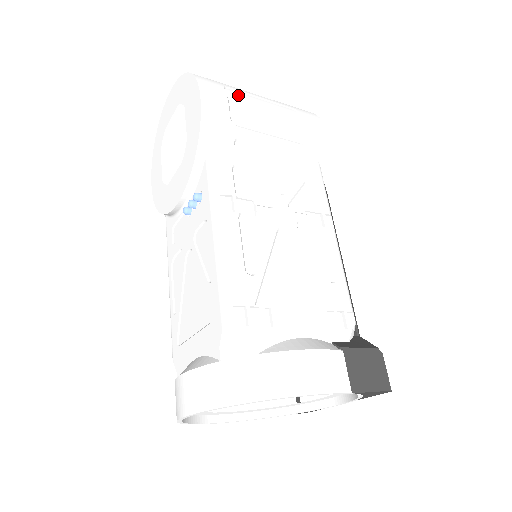
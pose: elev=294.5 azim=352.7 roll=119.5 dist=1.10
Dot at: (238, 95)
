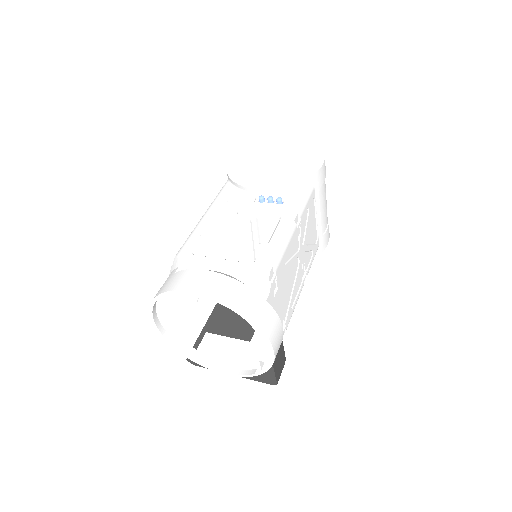
Dot at: occluded
